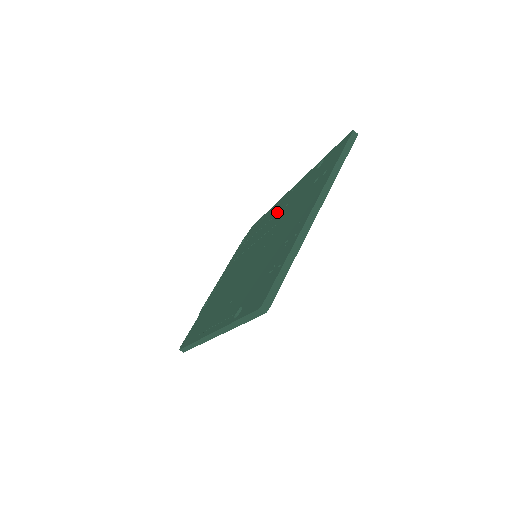
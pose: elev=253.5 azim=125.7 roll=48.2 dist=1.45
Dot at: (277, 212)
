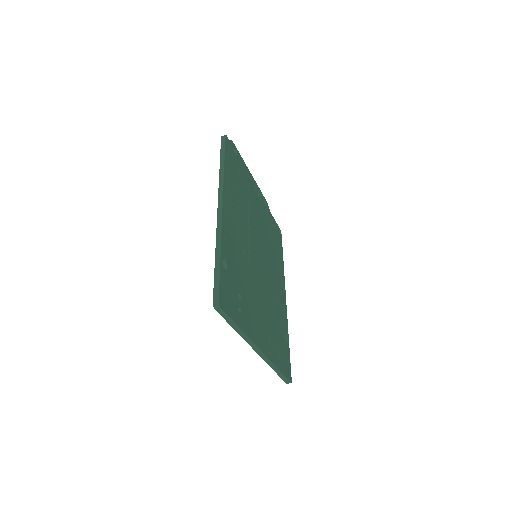
Dot at: occluded
